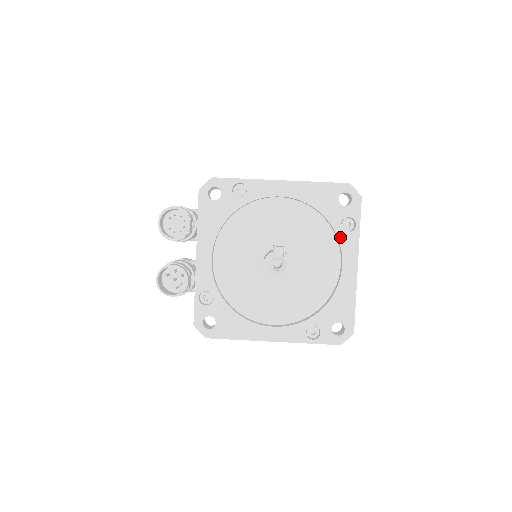
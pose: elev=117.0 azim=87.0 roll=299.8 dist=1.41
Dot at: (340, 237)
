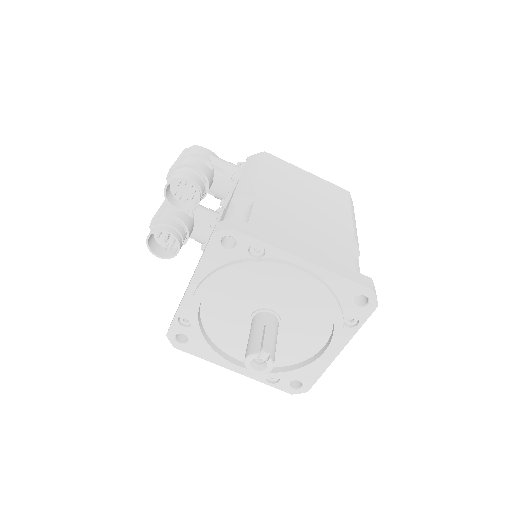
Dot at: (336, 331)
